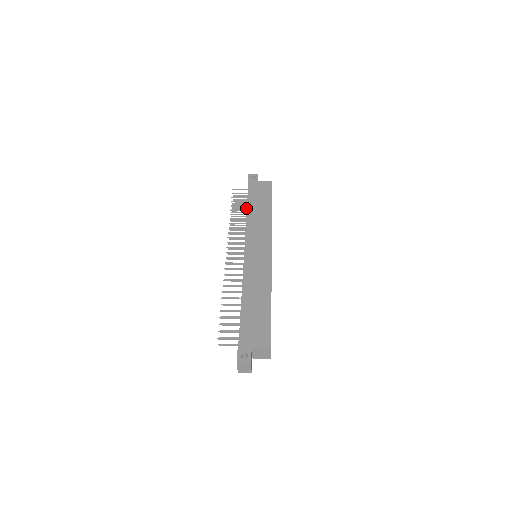
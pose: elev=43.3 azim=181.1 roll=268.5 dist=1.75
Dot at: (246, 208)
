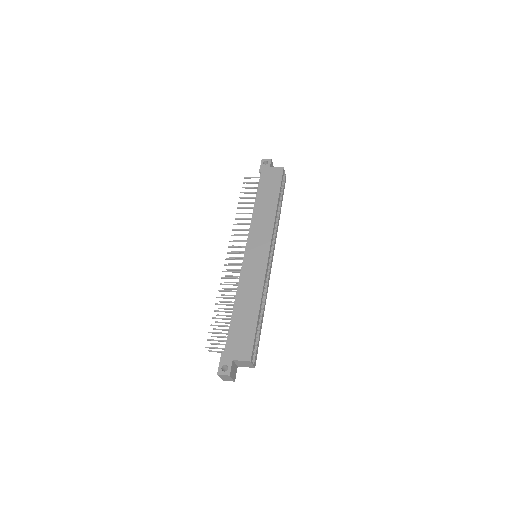
Dot at: occluded
